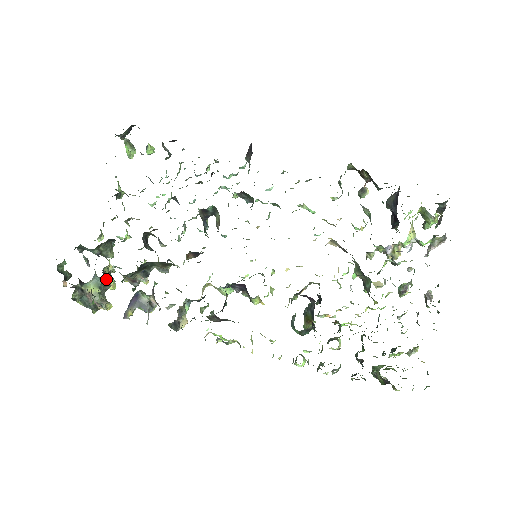
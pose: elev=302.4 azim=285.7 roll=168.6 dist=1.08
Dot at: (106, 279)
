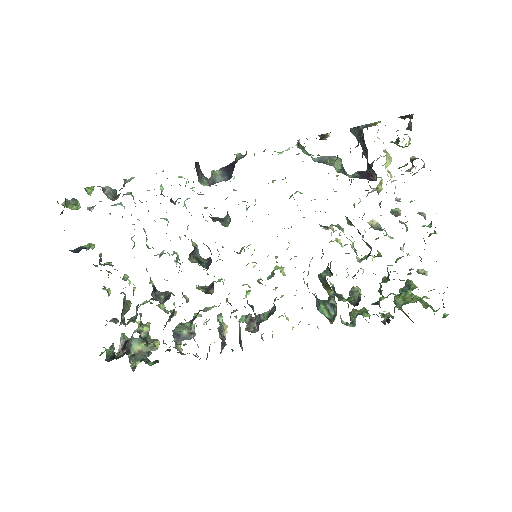
Dot at: (146, 340)
